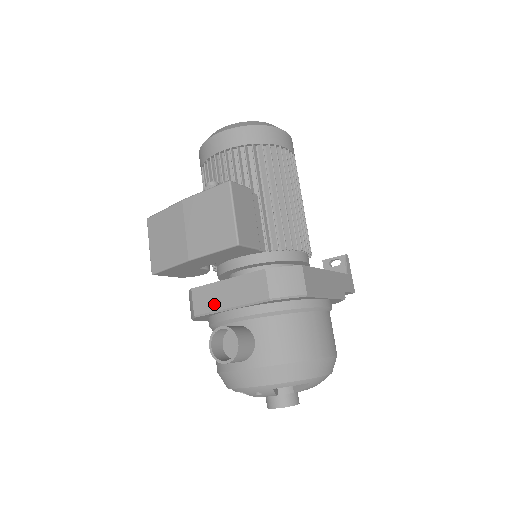
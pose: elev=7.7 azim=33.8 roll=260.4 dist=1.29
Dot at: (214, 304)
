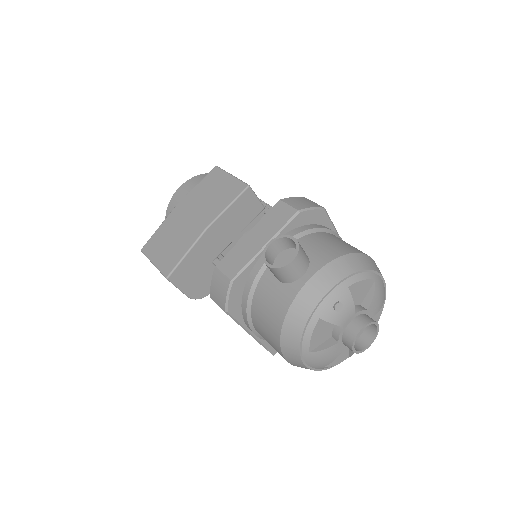
Dot at: (247, 255)
